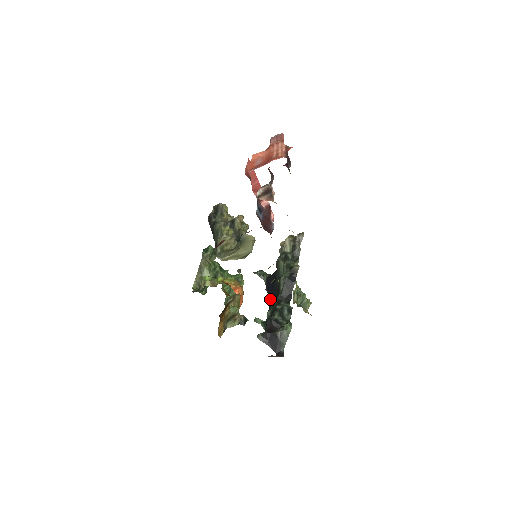
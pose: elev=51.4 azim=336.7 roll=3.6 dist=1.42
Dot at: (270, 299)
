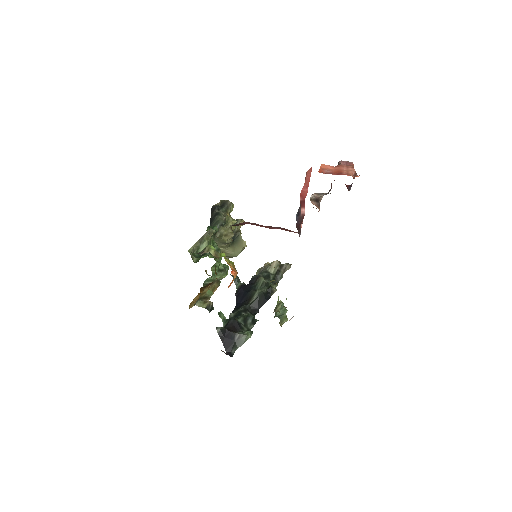
Dot at: (236, 304)
